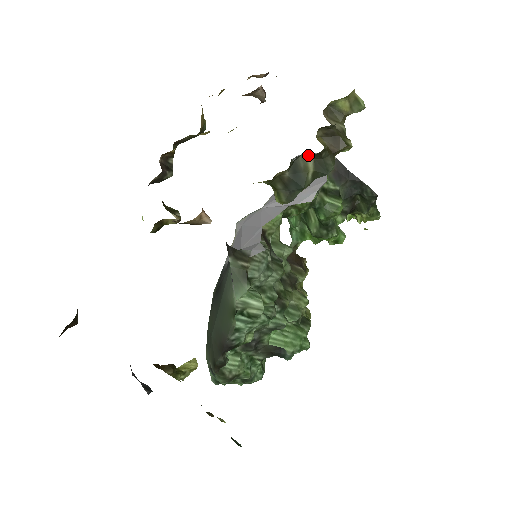
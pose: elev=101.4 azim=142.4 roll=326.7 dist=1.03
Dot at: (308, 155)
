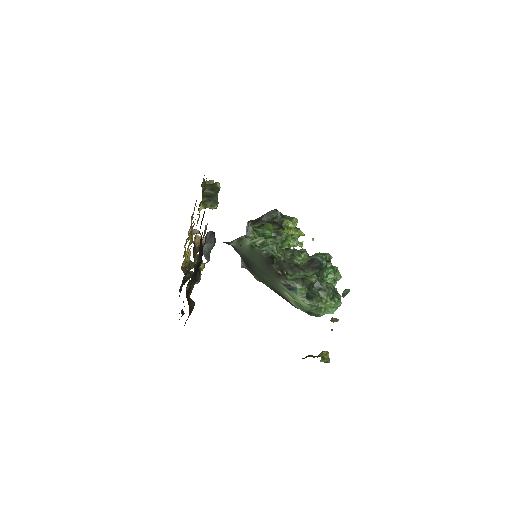
Dot at: (205, 191)
